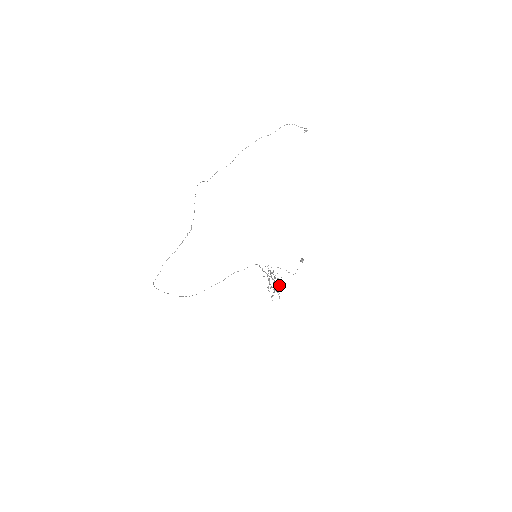
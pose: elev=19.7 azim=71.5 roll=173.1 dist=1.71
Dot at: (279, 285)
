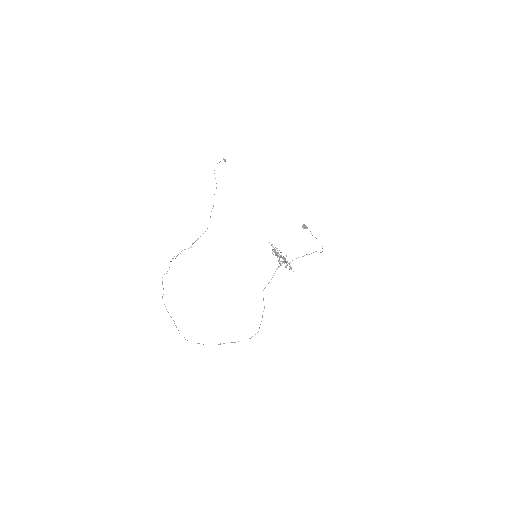
Dot at: (274, 250)
